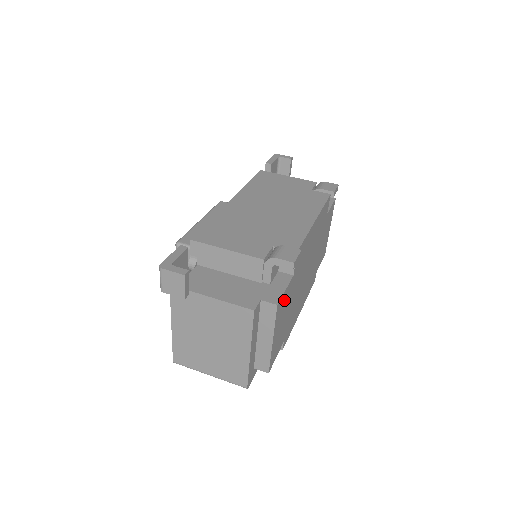
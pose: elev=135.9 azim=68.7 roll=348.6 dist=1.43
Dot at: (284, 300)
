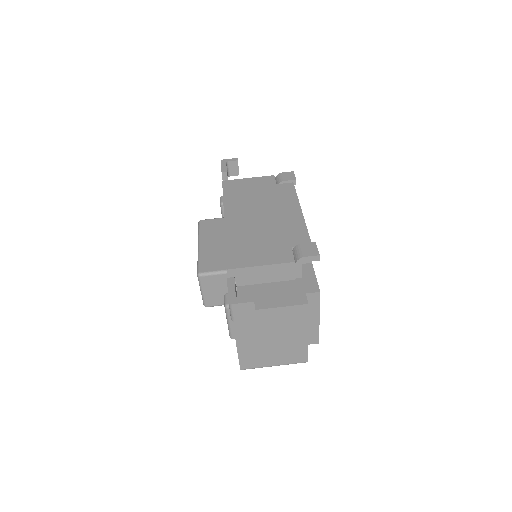
Dot at: occluded
